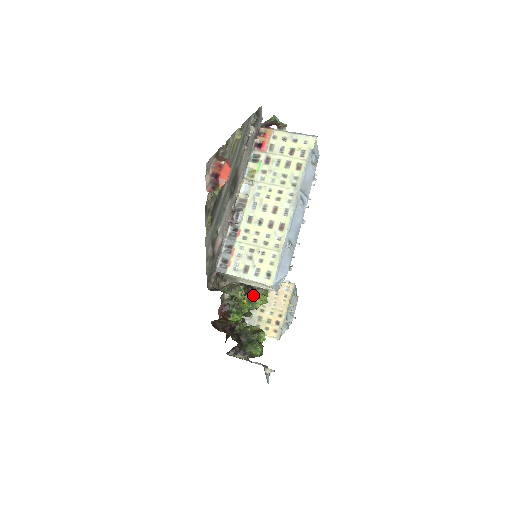
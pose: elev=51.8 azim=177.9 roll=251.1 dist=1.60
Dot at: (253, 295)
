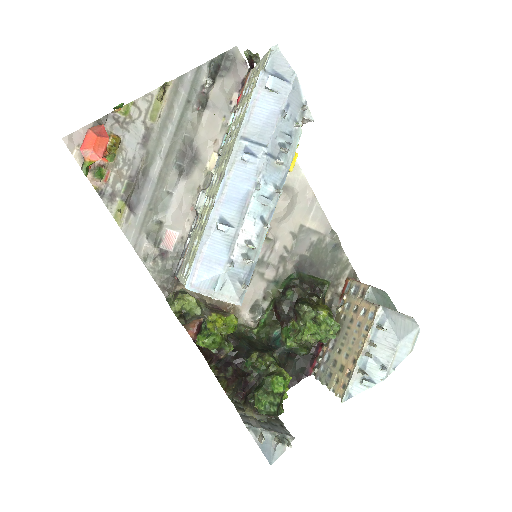
Dot at: (300, 321)
